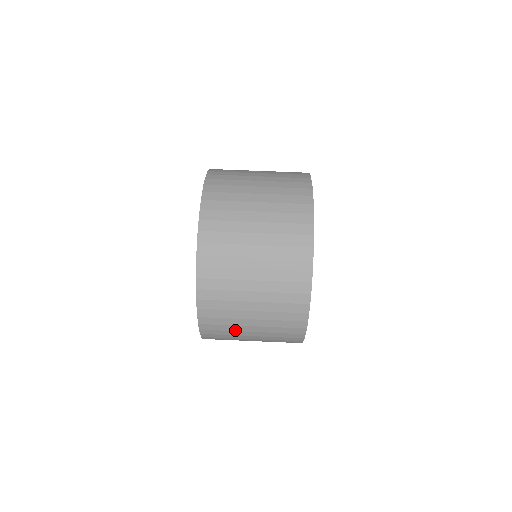
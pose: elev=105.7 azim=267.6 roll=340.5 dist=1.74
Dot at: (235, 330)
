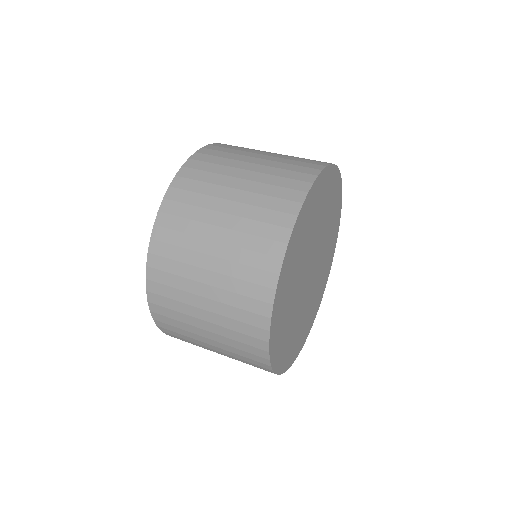
Dot at: (190, 331)
